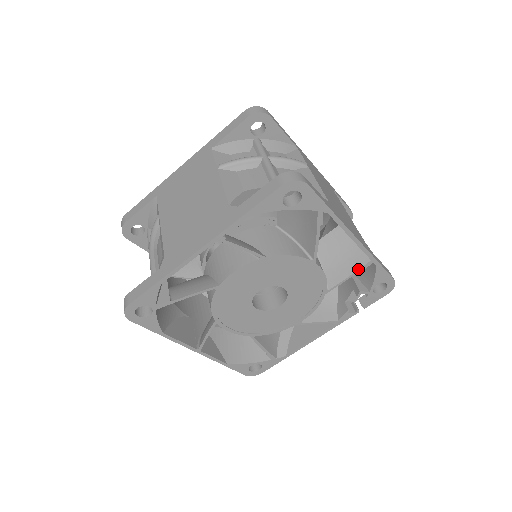
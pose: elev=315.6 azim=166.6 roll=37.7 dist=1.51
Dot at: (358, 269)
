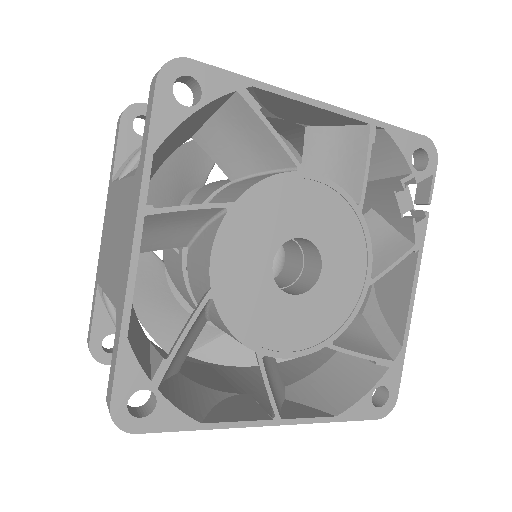
Dot at: (367, 148)
